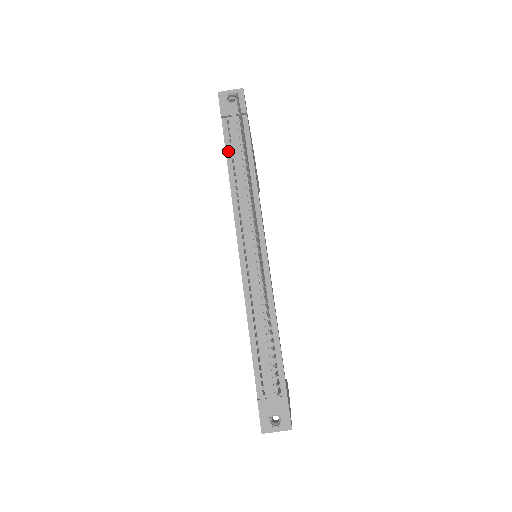
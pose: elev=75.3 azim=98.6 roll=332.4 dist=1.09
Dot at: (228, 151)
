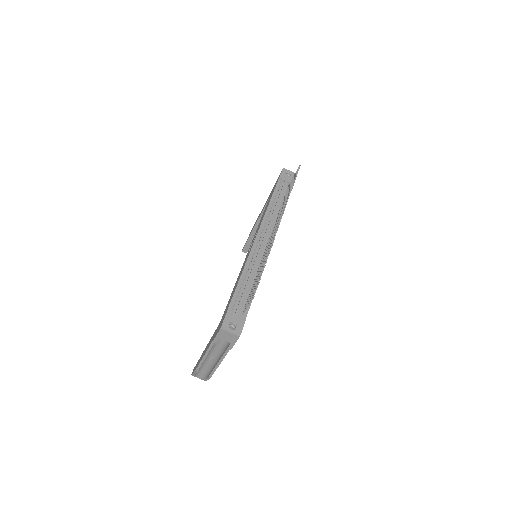
Dot at: (274, 194)
